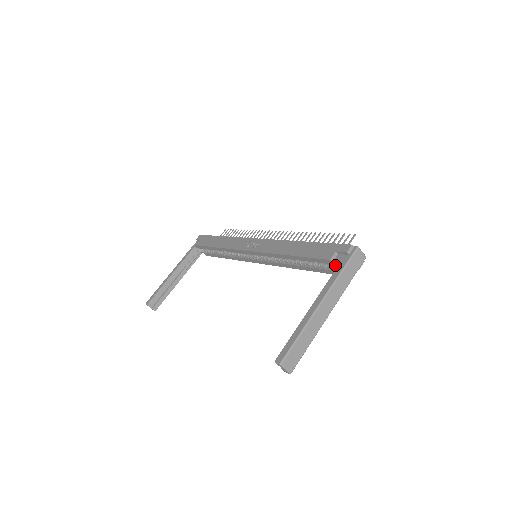
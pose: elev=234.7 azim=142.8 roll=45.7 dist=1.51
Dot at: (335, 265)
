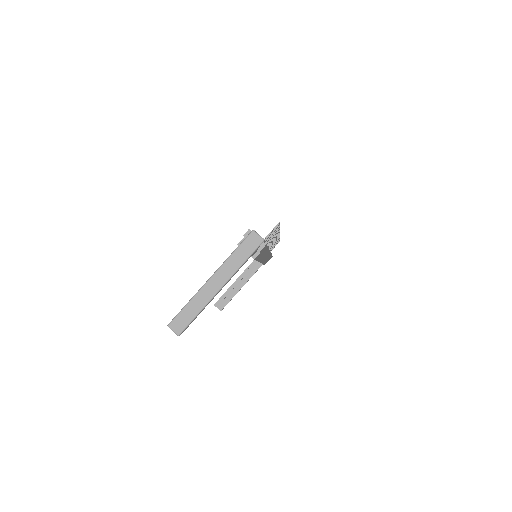
Dot at: occluded
